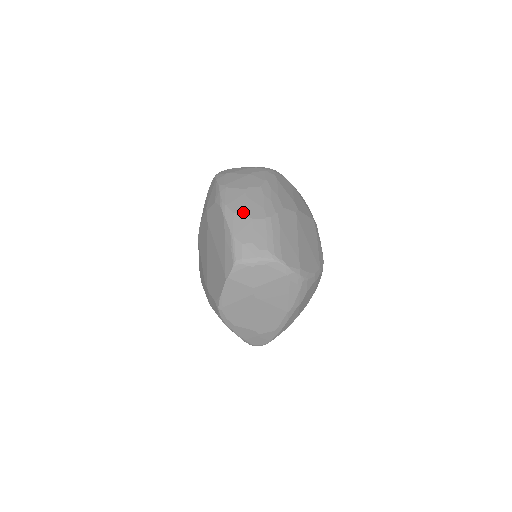
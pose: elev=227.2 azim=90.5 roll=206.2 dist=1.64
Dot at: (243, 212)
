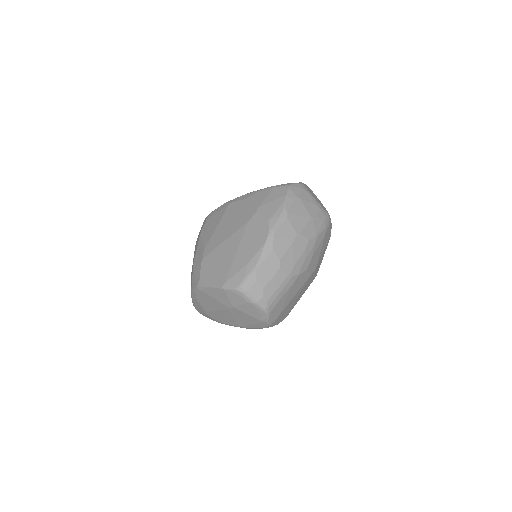
Dot at: (279, 256)
